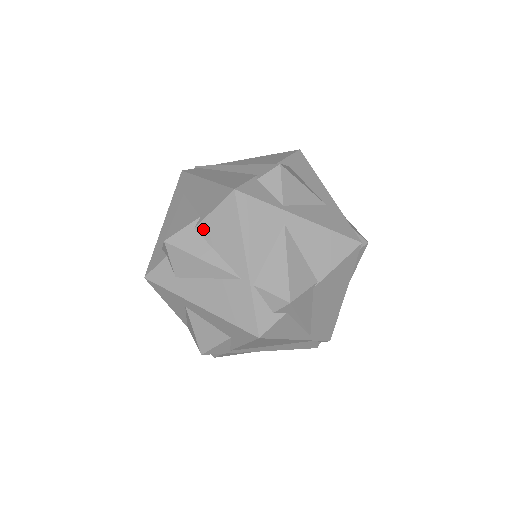
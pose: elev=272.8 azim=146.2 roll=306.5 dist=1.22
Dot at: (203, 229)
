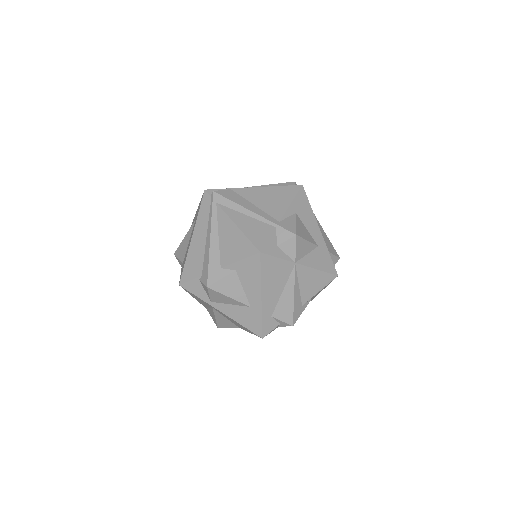
Dot at: occluded
